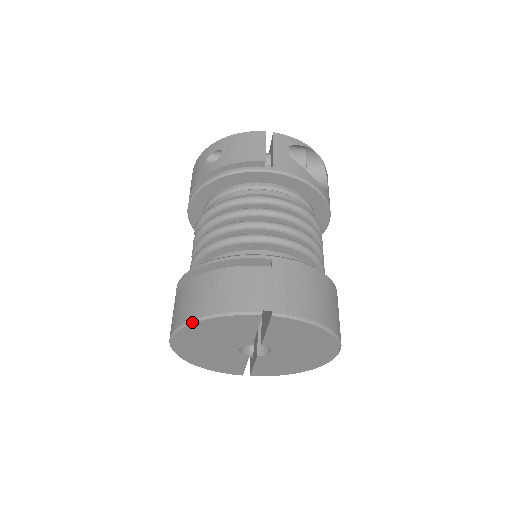
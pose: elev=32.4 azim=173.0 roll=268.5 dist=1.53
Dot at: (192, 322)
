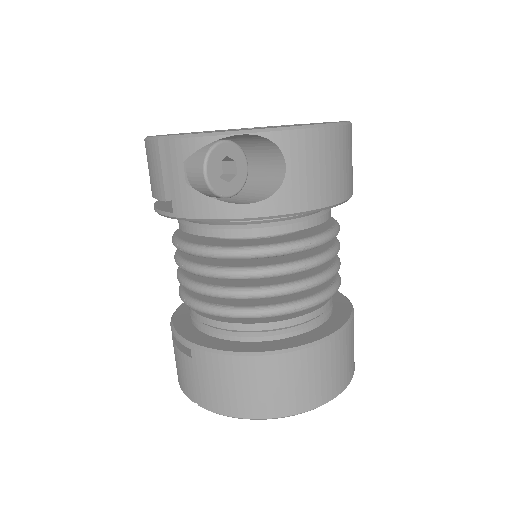
Dot at: occluded
